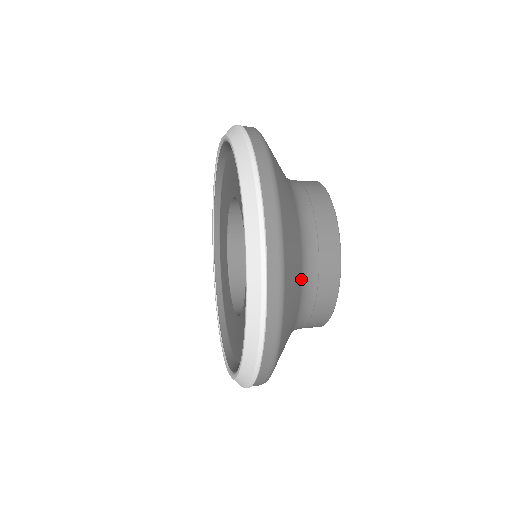
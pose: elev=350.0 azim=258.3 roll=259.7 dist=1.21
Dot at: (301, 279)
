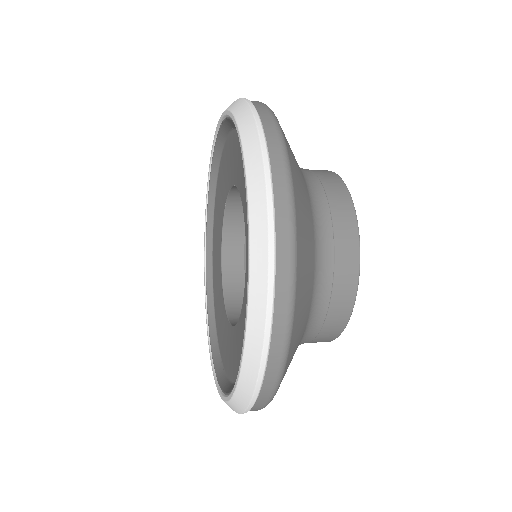
Dot at: (301, 339)
